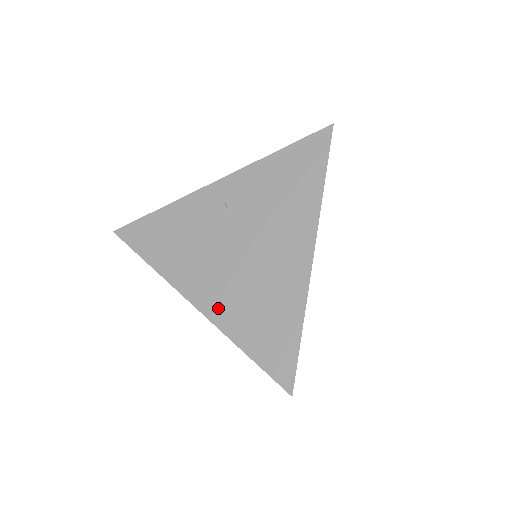
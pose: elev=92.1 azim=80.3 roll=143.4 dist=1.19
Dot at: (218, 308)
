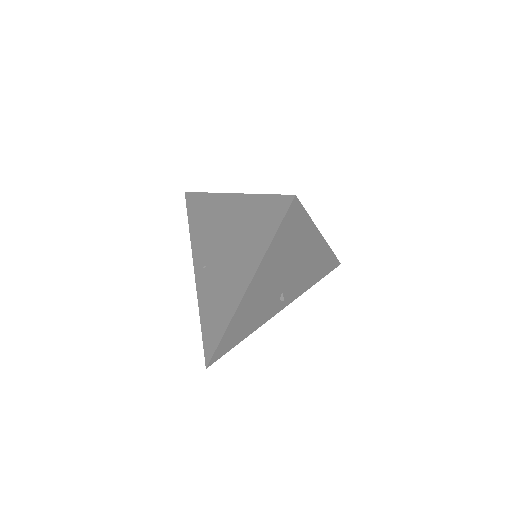
Dot at: occluded
